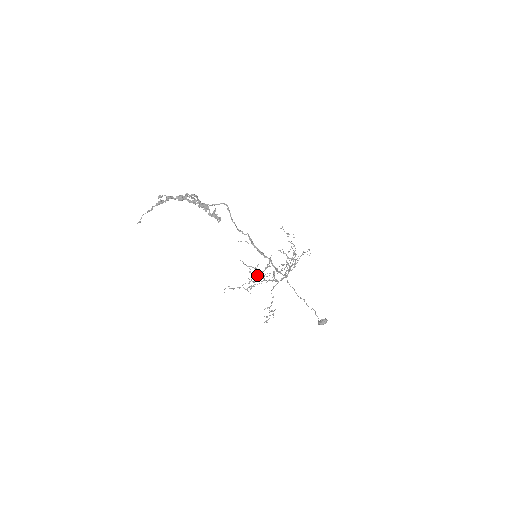
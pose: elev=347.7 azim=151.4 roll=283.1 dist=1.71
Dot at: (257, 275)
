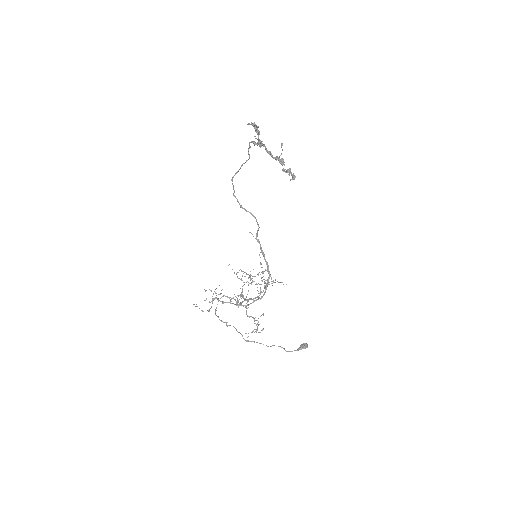
Dot at: occluded
